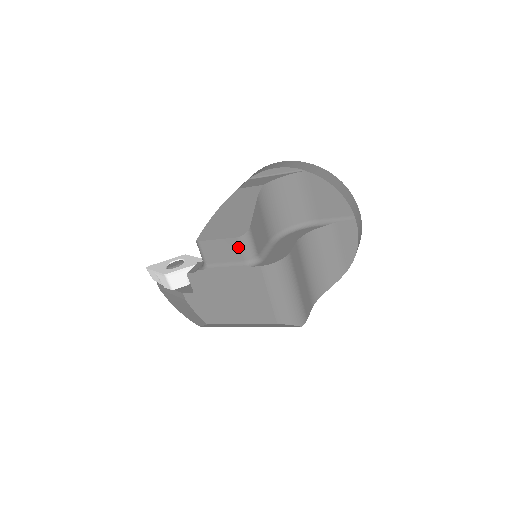
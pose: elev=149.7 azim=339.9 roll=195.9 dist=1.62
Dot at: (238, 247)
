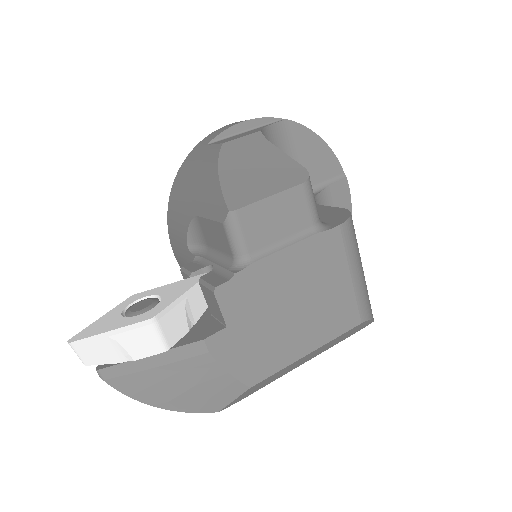
Dot at: (303, 202)
